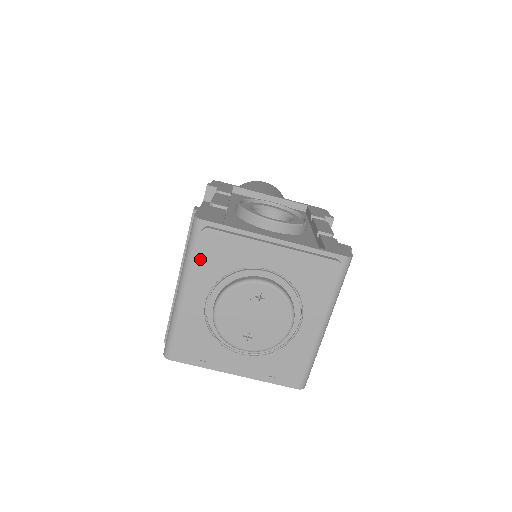
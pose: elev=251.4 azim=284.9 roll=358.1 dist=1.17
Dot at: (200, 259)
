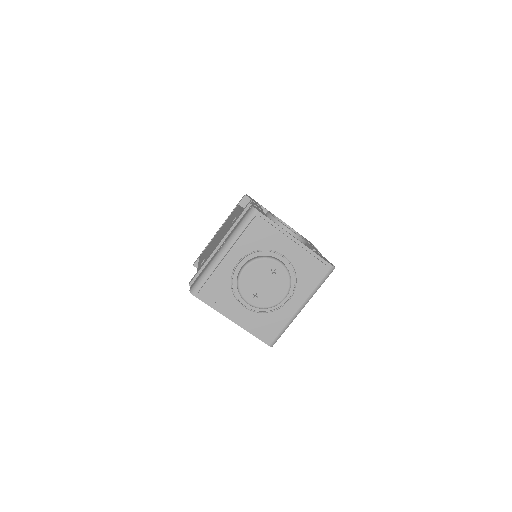
Dot at: (246, 234)
